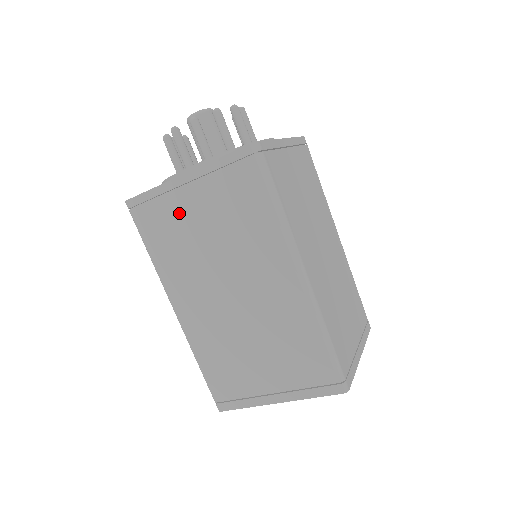
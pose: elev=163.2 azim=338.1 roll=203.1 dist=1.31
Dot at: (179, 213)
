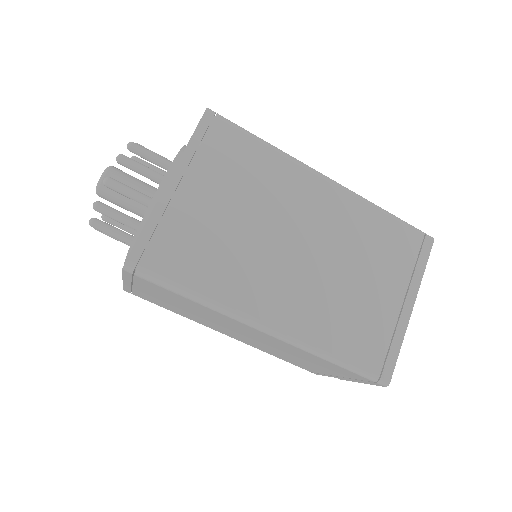
Dot at: (193, 220)
